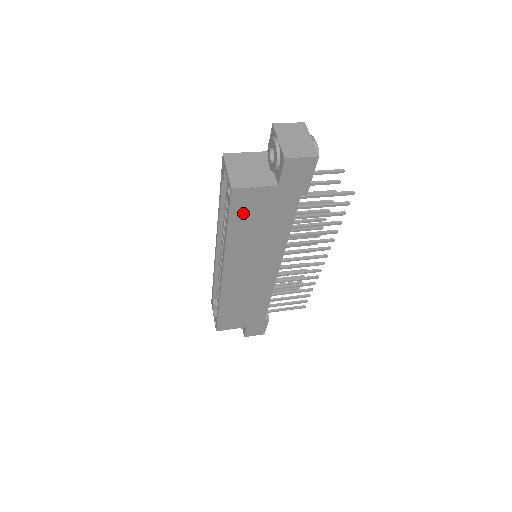
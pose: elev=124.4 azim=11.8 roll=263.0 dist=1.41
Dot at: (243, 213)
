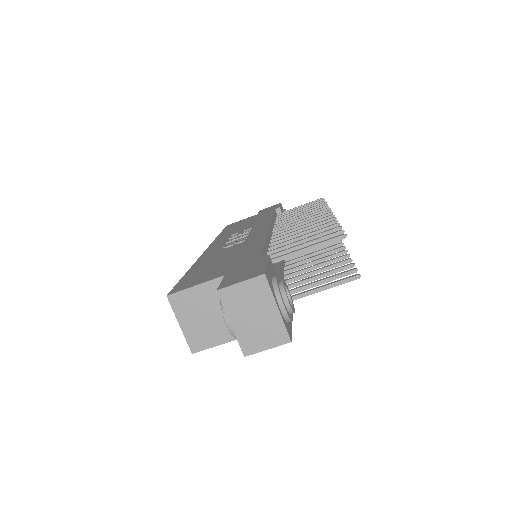
Dot at: occluded
